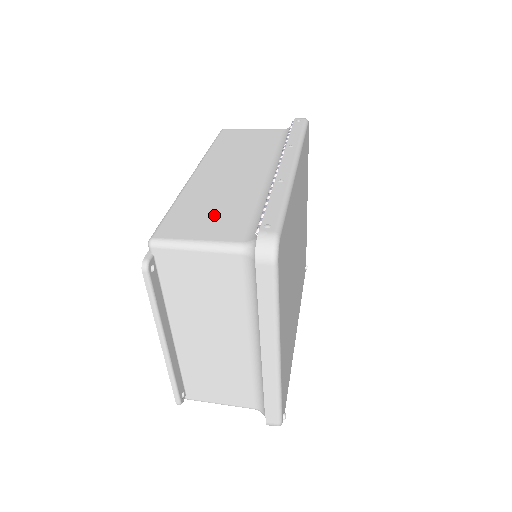
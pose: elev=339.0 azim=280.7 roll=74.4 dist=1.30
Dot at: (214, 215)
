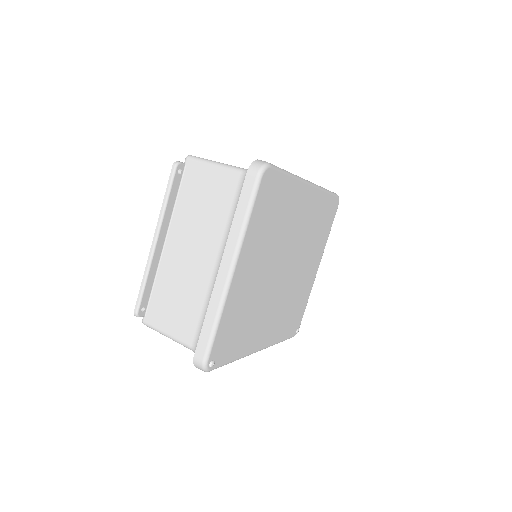
Dot at: occluded
